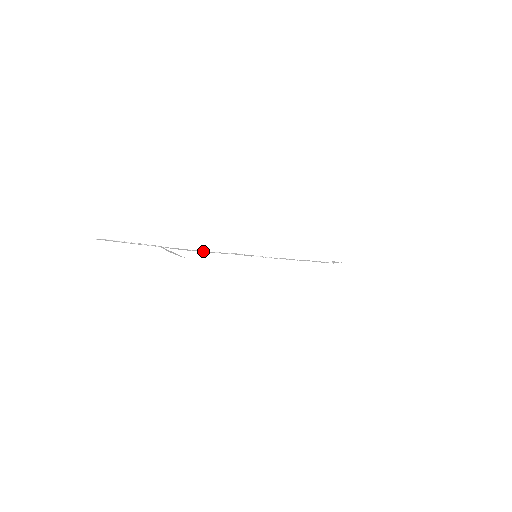
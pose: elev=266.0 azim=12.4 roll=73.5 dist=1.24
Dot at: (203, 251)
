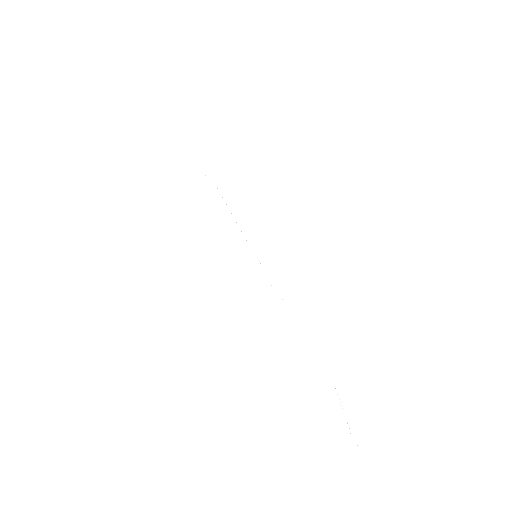
Dot at: occluded
